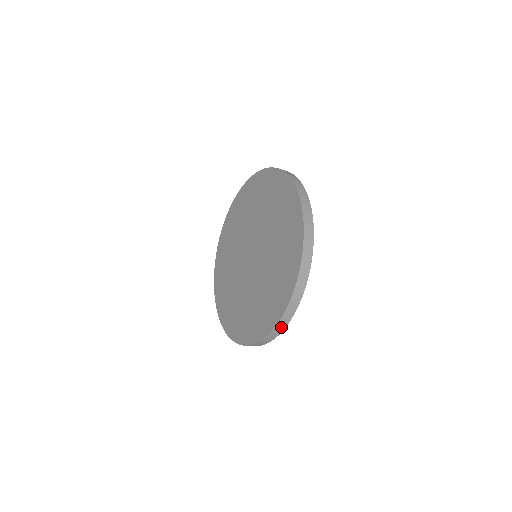
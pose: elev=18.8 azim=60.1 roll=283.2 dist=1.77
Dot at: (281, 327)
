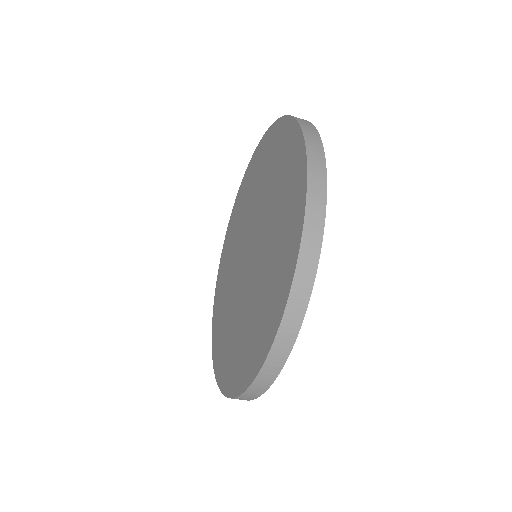
Dot at: (273, 367)
